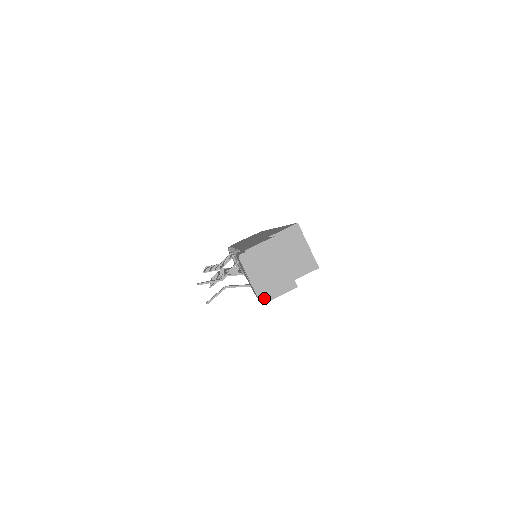
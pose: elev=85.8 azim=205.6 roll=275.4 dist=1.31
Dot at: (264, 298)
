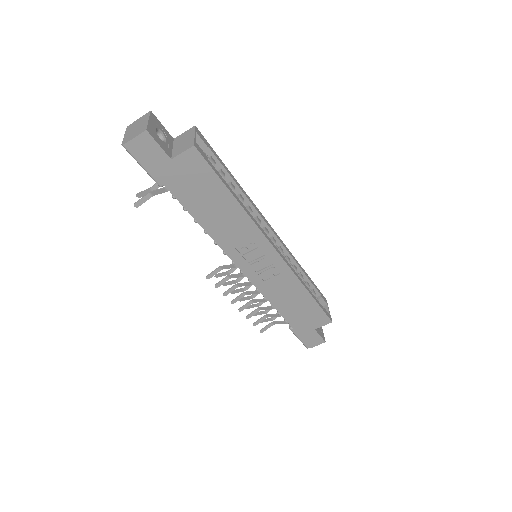
Dot at: (125, 142)
